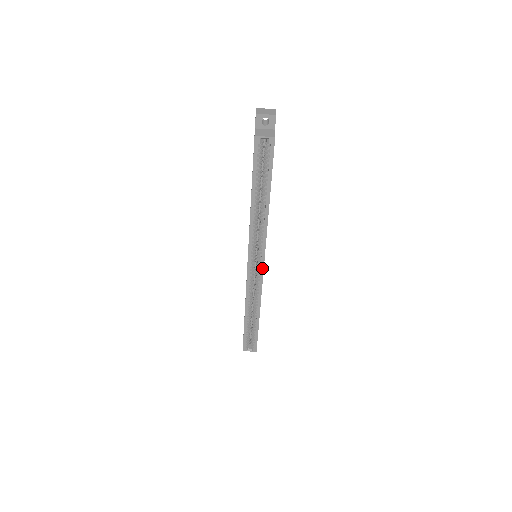
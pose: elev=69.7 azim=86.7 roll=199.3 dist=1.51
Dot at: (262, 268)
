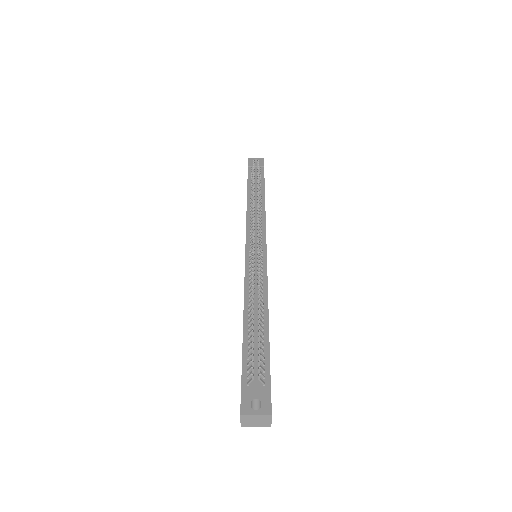
Dot at: occluded
